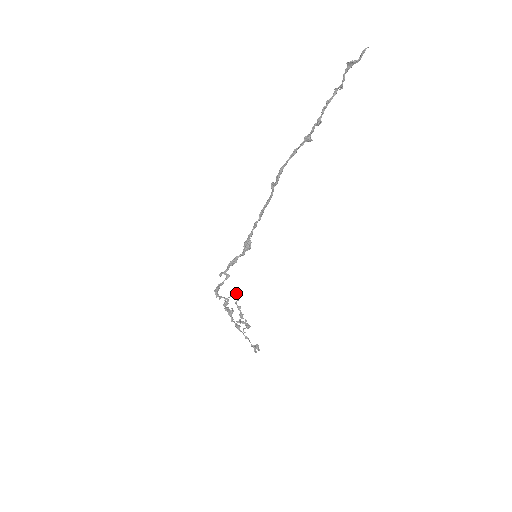
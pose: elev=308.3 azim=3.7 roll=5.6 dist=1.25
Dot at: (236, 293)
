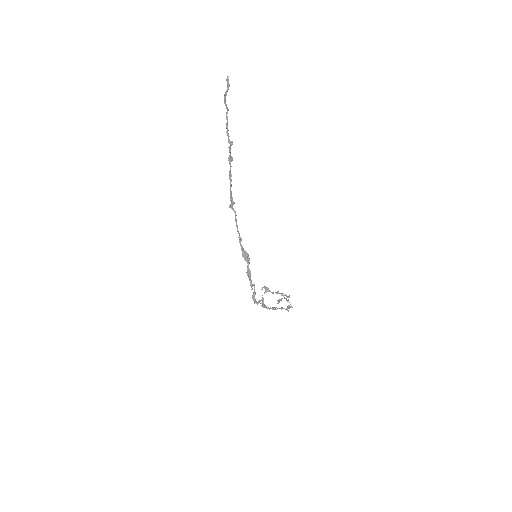
Dot at: occluded
